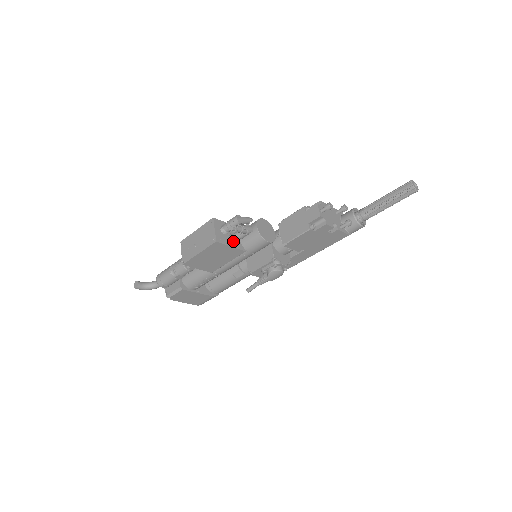
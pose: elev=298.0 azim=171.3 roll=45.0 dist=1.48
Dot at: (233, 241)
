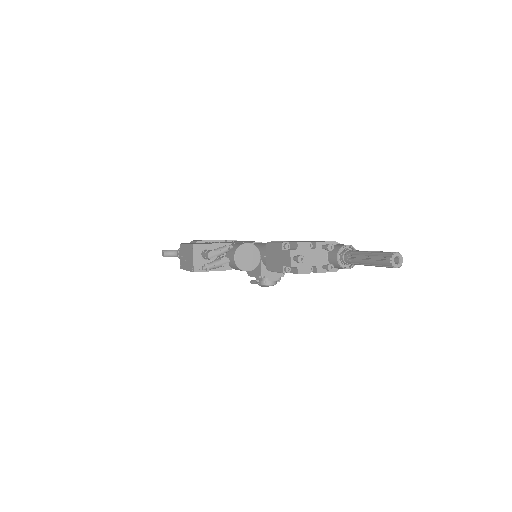
Dot at: occluded
